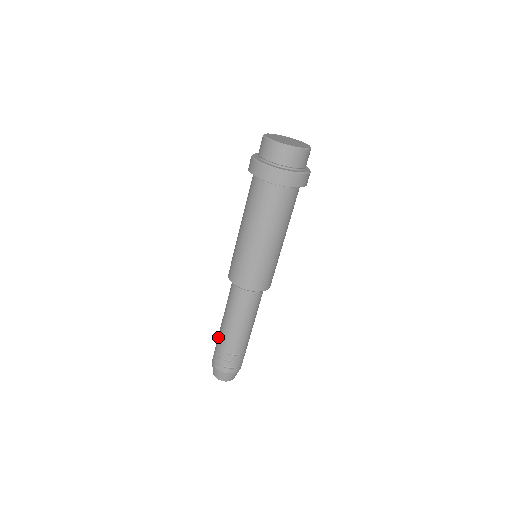
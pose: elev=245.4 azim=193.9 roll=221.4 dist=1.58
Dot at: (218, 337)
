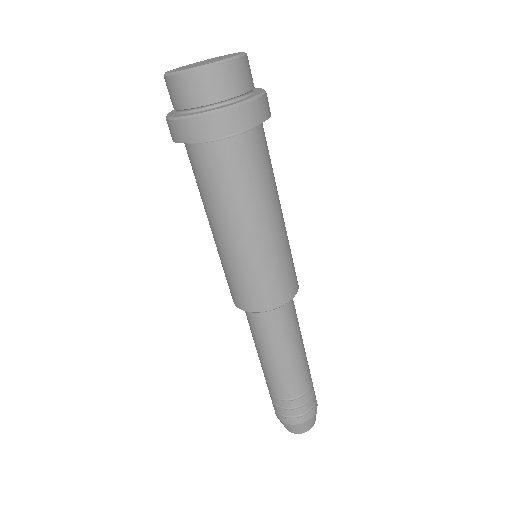
Dot at: occluded
